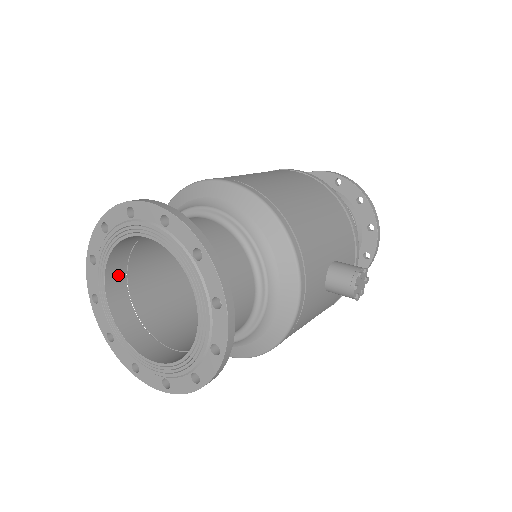
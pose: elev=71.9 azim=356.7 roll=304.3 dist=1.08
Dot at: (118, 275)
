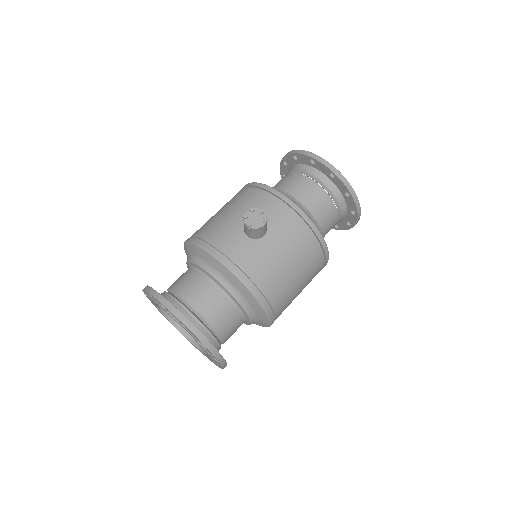
Dot at: occluded
